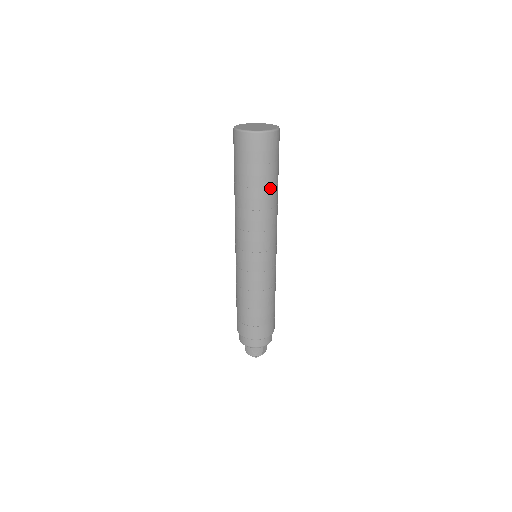
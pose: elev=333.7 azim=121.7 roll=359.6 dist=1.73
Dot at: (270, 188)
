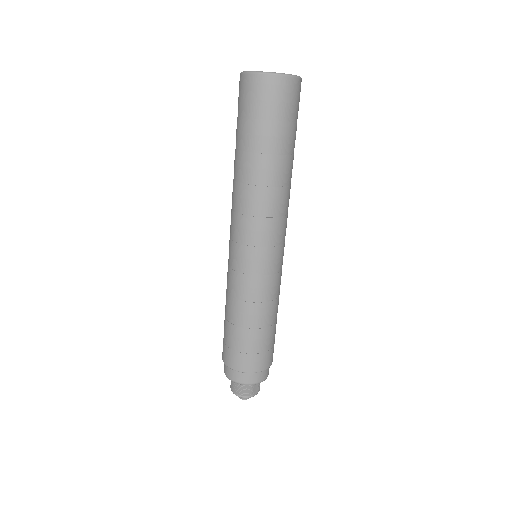
Dot at: (280, 157)
